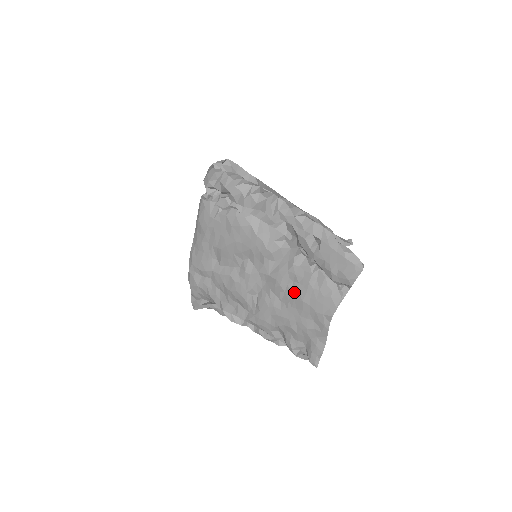
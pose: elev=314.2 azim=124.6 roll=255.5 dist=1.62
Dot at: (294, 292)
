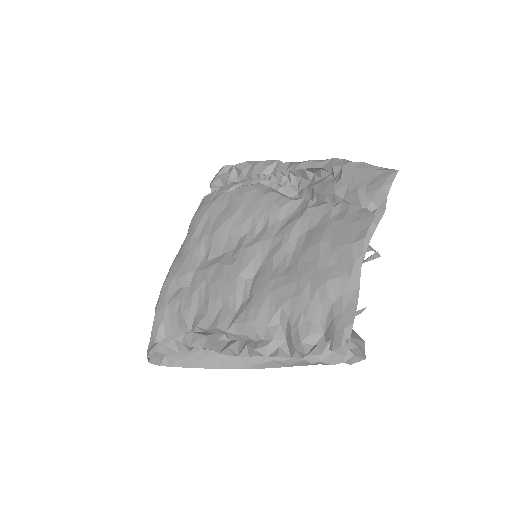
Dot at: (308, 240)
